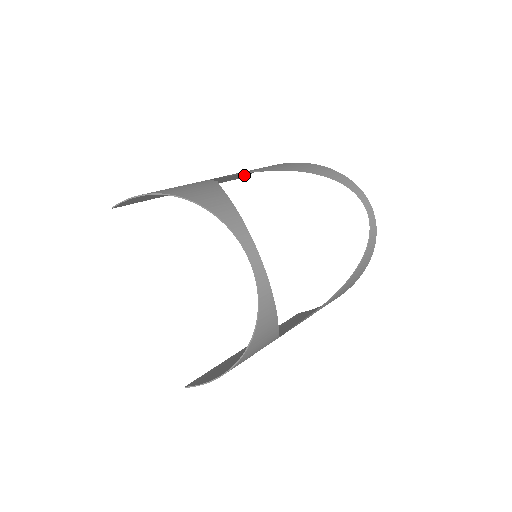
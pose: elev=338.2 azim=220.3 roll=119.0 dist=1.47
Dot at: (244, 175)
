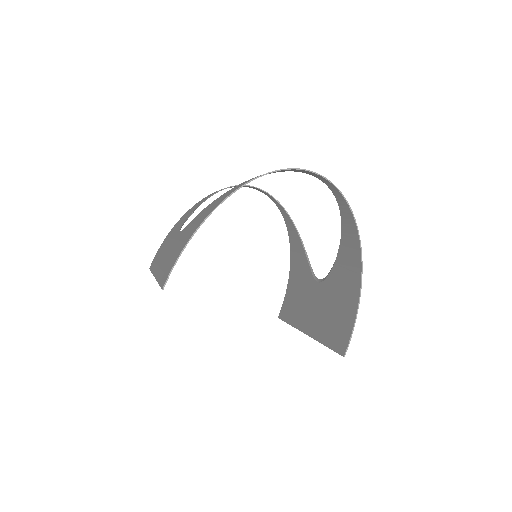
Dot at: occluded
